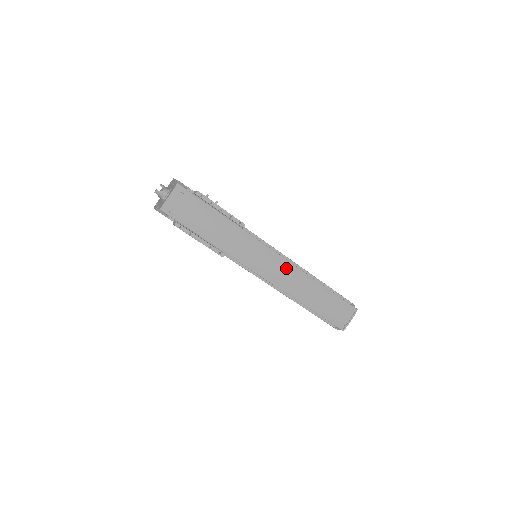
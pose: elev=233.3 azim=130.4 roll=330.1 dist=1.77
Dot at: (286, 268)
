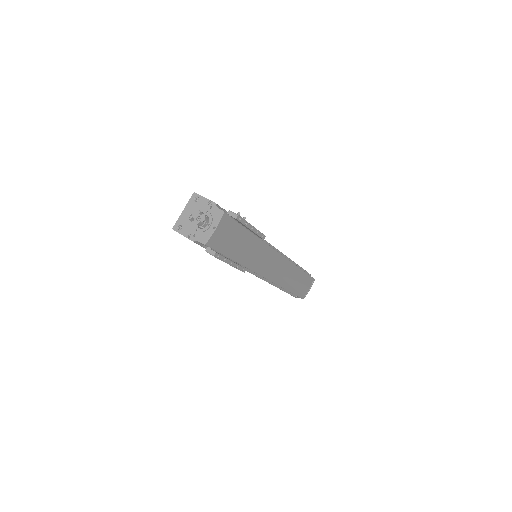
Dot at: (283, 264)
